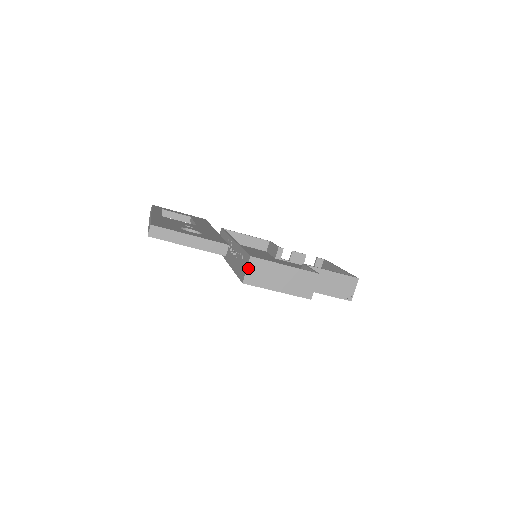
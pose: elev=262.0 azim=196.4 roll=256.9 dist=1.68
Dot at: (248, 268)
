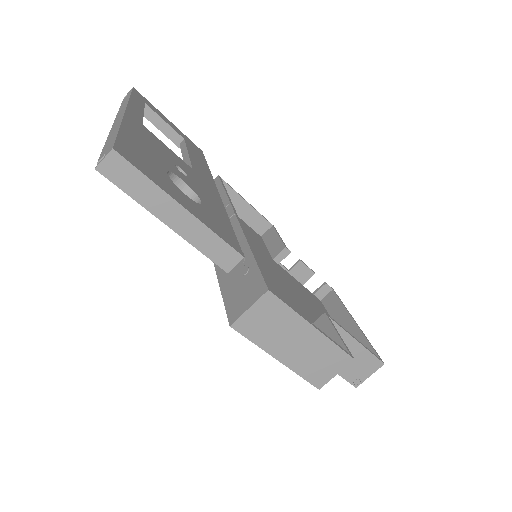
Dot at: (253, 306)
